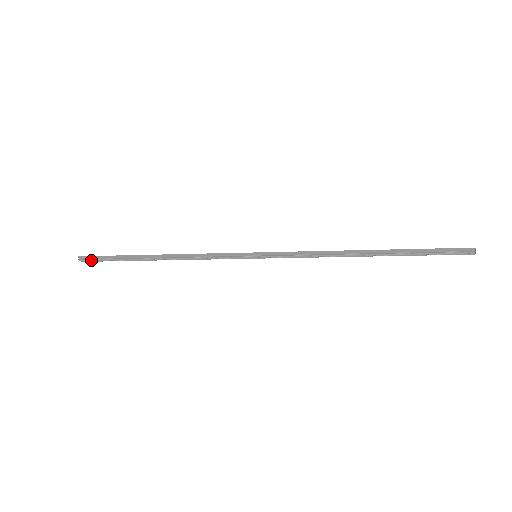
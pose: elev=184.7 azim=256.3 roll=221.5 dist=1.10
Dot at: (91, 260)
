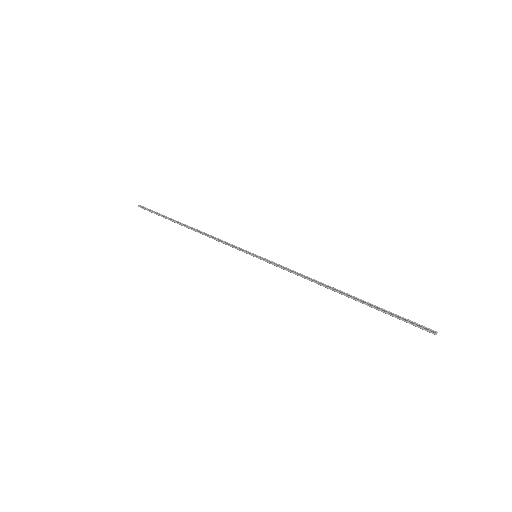
Dot at: occluded
